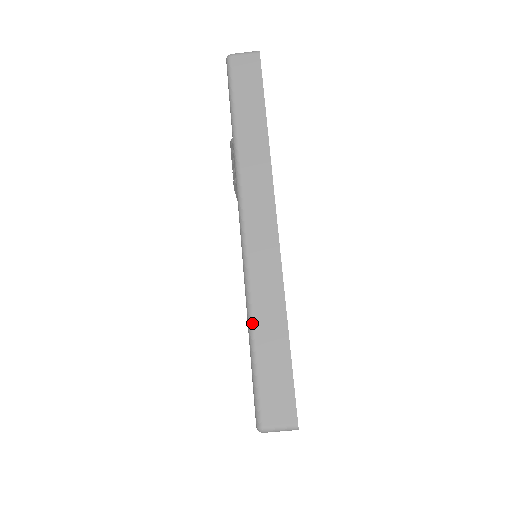
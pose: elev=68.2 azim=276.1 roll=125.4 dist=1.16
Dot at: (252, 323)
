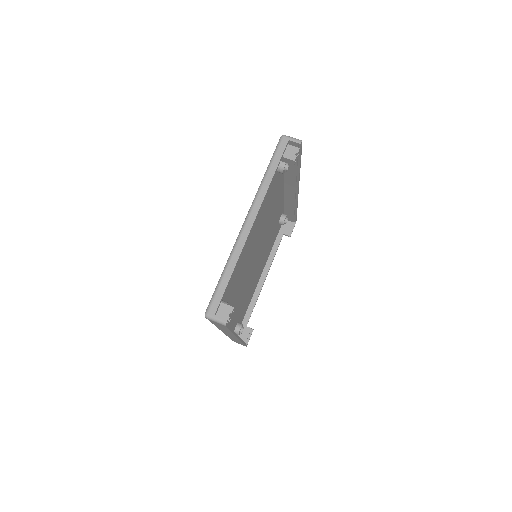
Dot at: occluded
